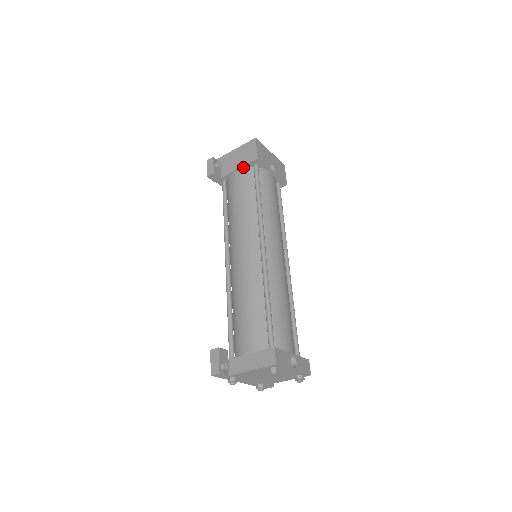
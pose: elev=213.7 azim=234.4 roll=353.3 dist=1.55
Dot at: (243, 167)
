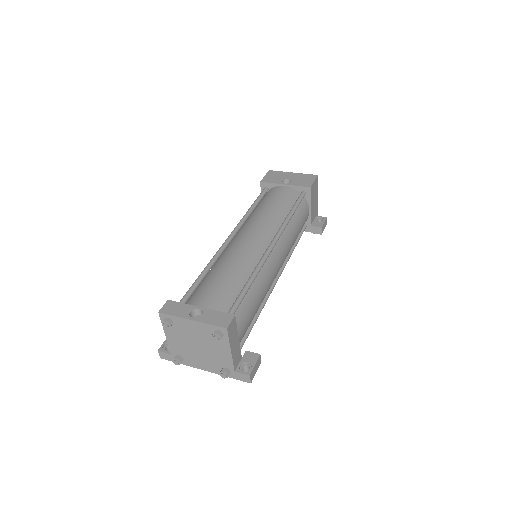
Dot at: occluded
